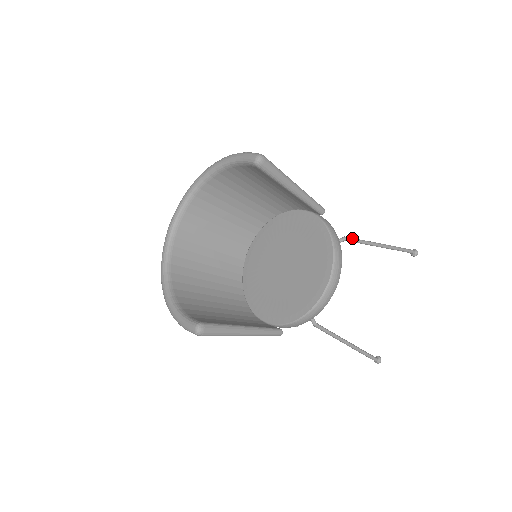
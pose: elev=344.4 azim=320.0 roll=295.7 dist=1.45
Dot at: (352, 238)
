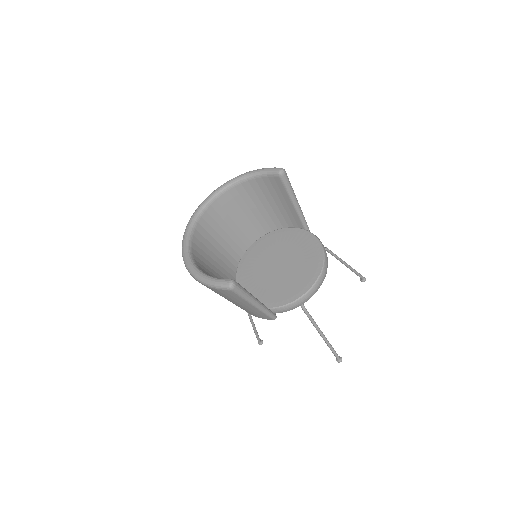
Dot at: (330, 250)
